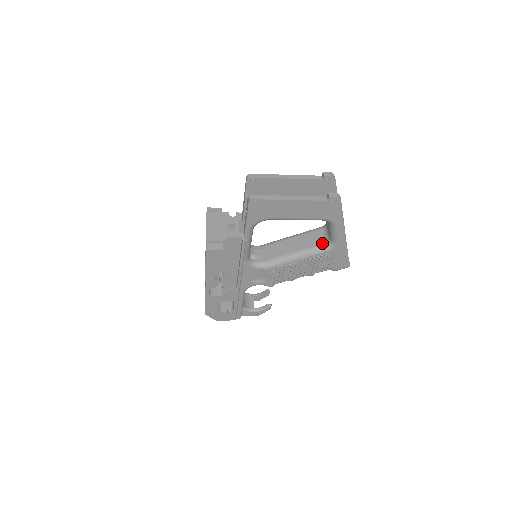
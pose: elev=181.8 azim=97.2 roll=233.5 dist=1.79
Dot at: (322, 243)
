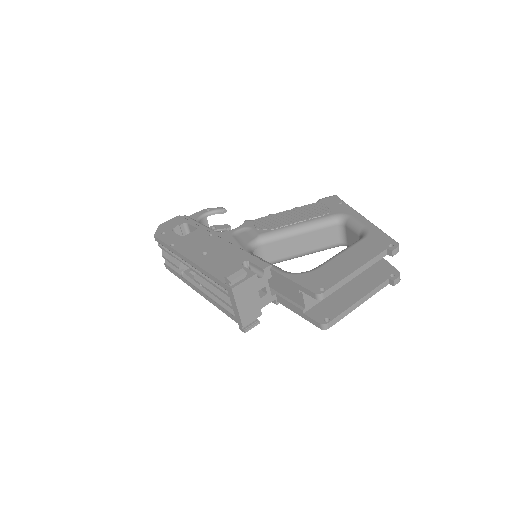
Dot at: (335, 244)
